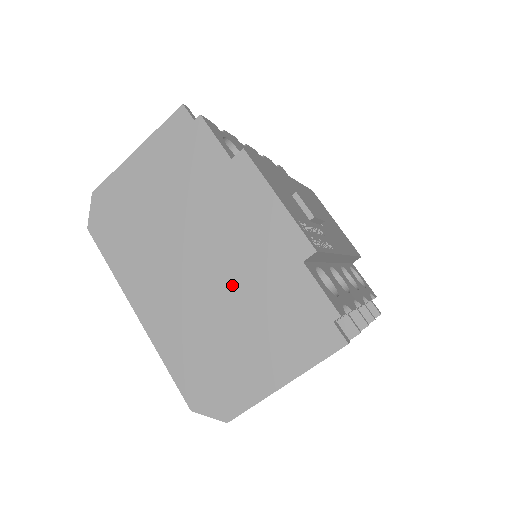
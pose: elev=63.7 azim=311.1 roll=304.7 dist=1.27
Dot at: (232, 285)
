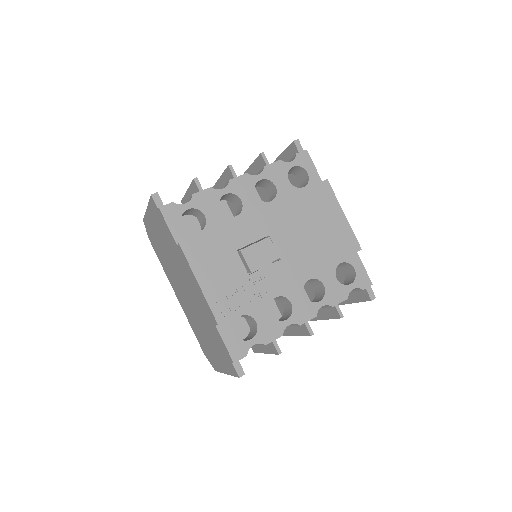
Dot at: (198, 313)
